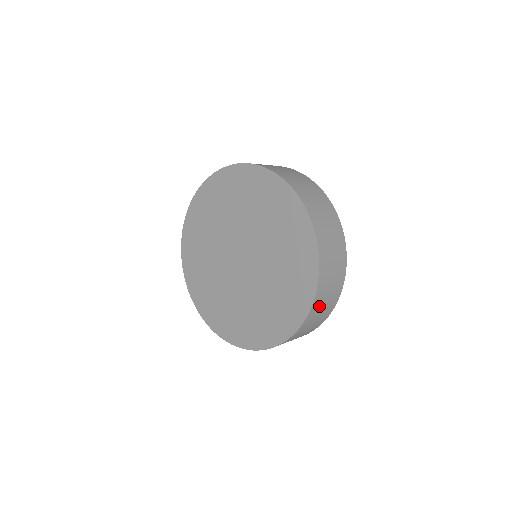
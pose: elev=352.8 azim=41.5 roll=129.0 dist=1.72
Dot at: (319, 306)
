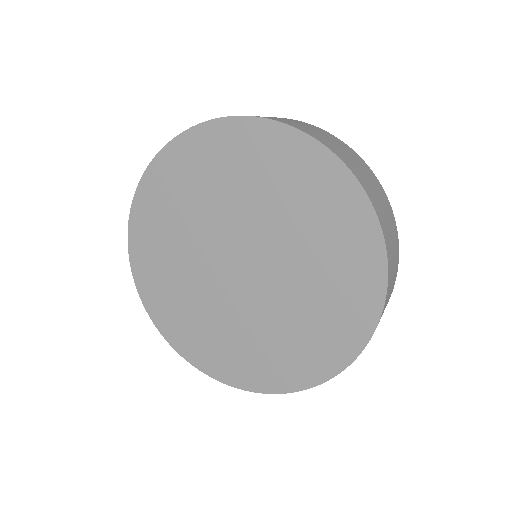
Dot at: (391, 264)
